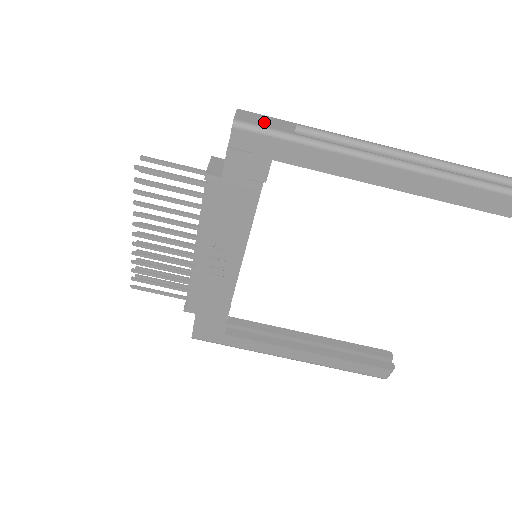
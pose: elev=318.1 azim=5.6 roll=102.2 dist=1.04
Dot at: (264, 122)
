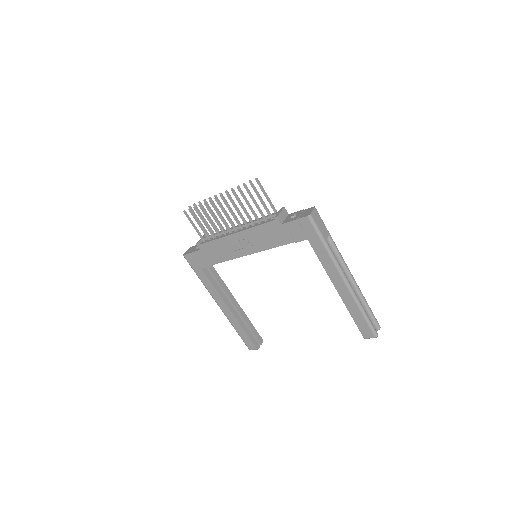
Dot at: (320, 224)
